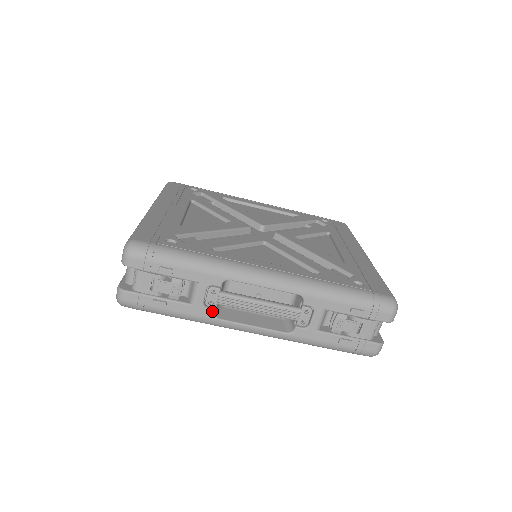
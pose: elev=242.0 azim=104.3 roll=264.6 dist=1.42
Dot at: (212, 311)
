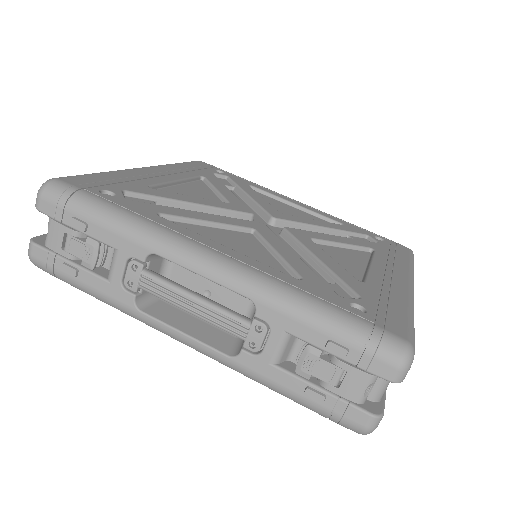
Dot at: (131, 296)
